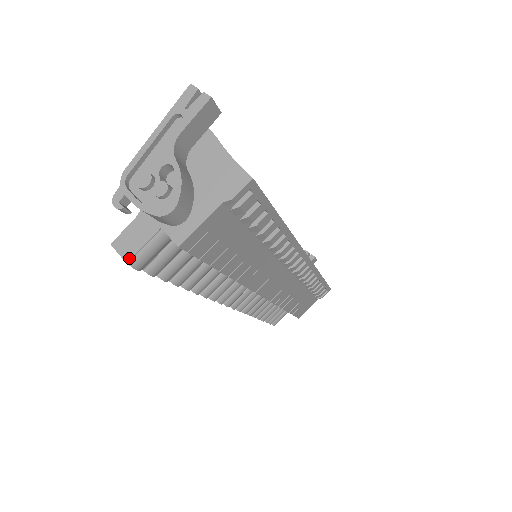
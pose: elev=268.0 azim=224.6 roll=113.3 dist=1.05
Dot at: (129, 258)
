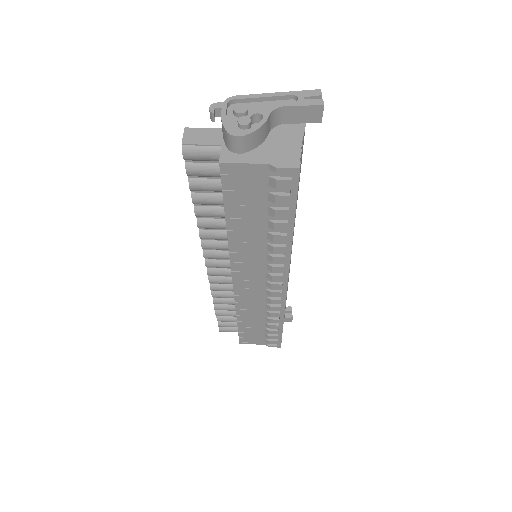
Dot at: (186, 143)
